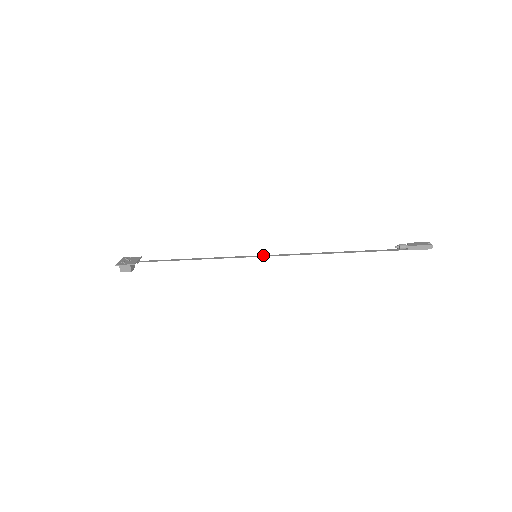
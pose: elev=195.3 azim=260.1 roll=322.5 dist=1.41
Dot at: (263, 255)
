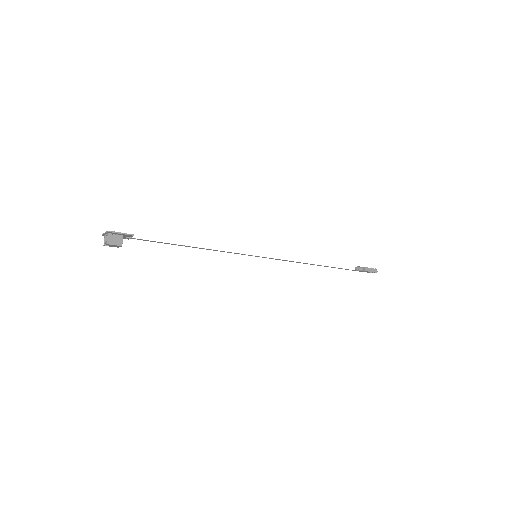
Dot at: occluded
